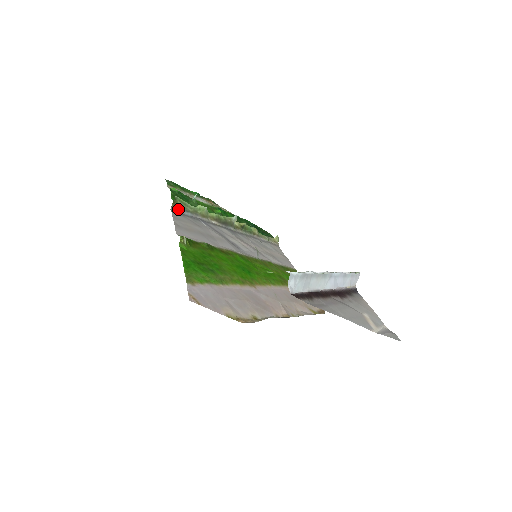
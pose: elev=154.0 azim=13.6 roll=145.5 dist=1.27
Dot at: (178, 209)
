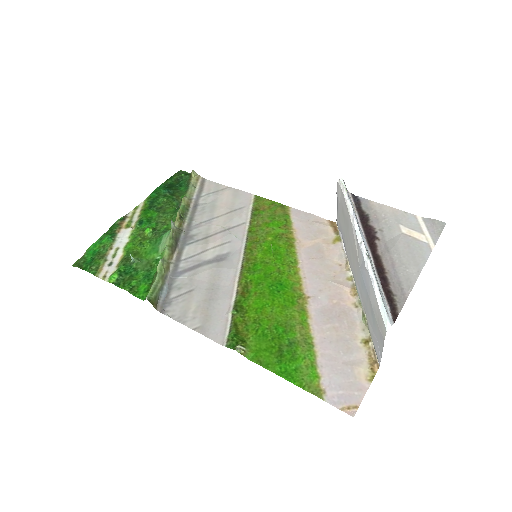
Dot at: (159, 301)
